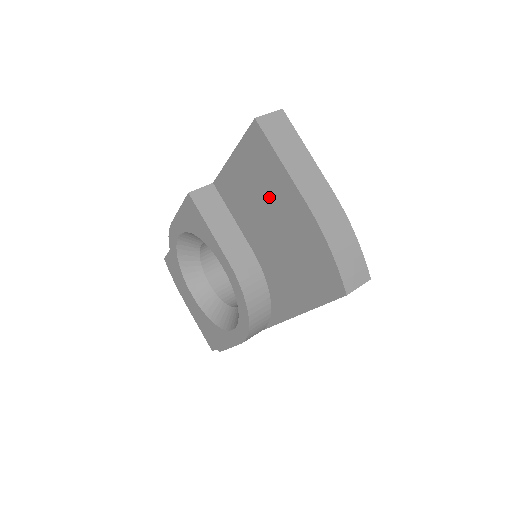
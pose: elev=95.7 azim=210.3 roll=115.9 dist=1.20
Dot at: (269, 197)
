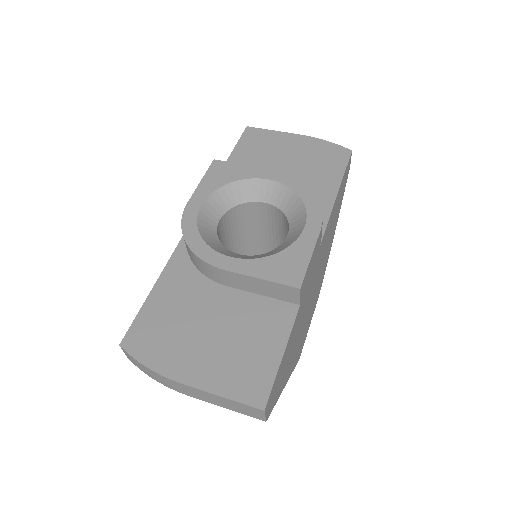
Dot at: (274, 149)
